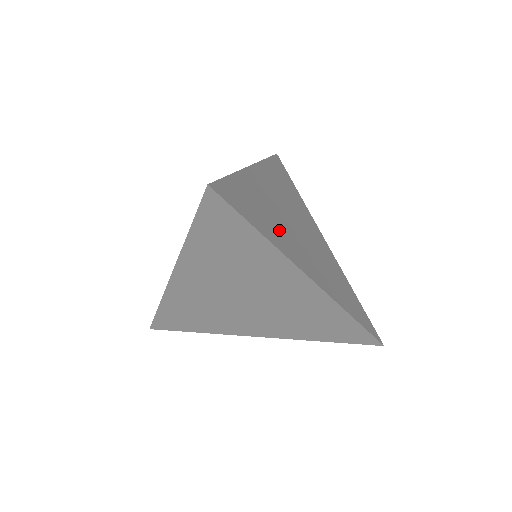
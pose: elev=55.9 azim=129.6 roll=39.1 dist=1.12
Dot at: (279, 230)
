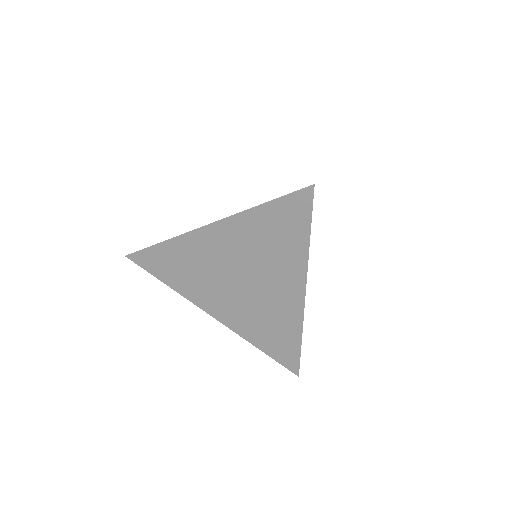
Dot at: occluded
